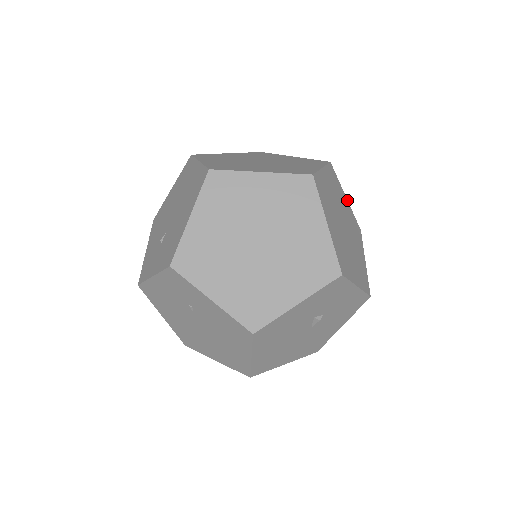
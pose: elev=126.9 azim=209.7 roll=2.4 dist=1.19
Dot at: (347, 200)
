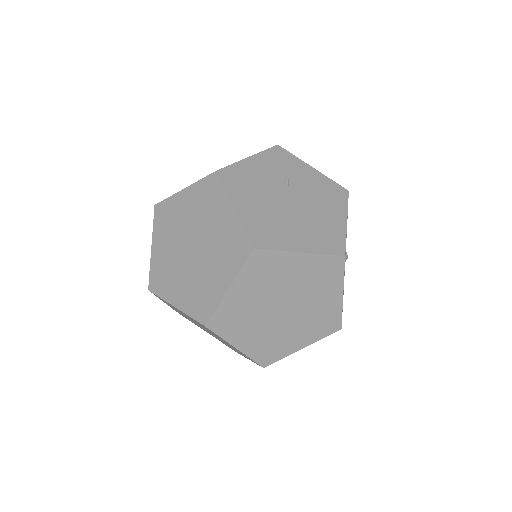
Dot at: occluded
